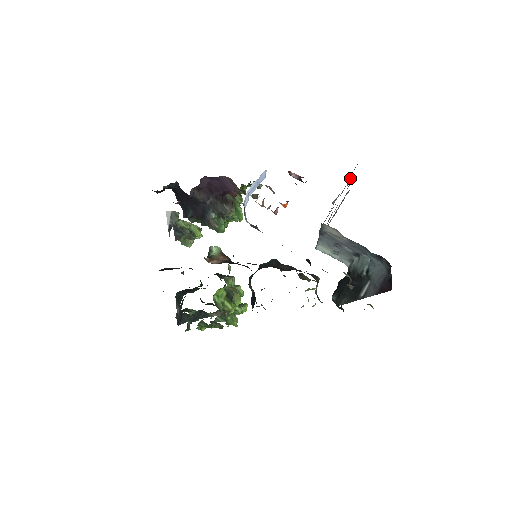
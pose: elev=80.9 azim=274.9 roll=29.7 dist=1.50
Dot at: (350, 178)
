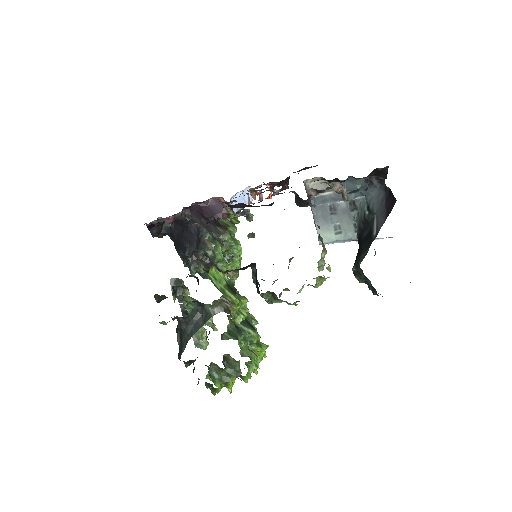
Dot at: occluded
